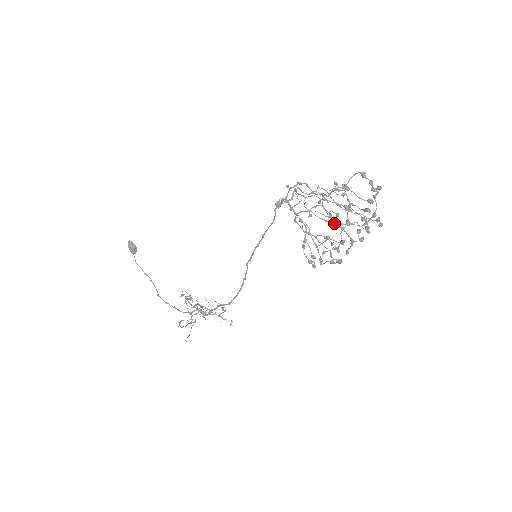
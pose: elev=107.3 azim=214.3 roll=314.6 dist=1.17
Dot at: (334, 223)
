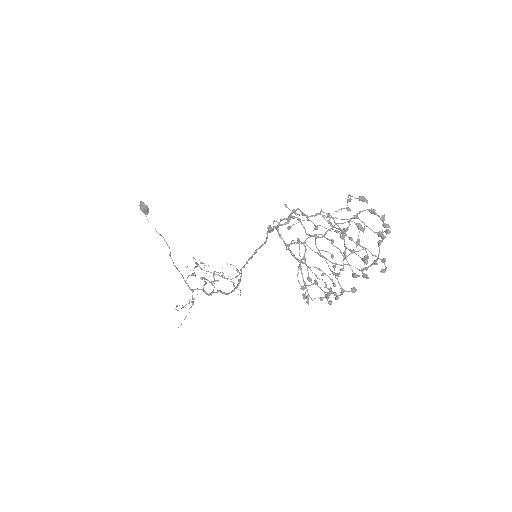
Dot at: (343, 239)
